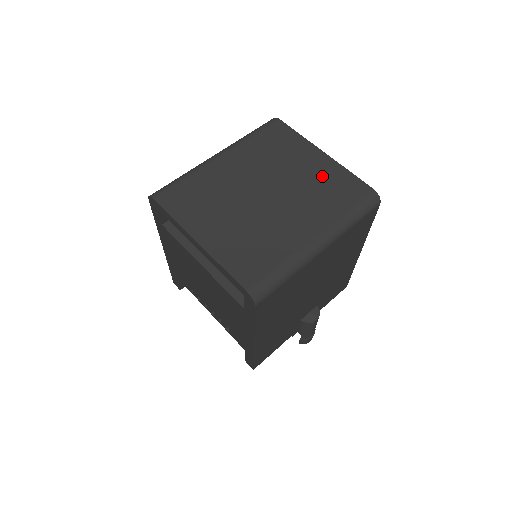
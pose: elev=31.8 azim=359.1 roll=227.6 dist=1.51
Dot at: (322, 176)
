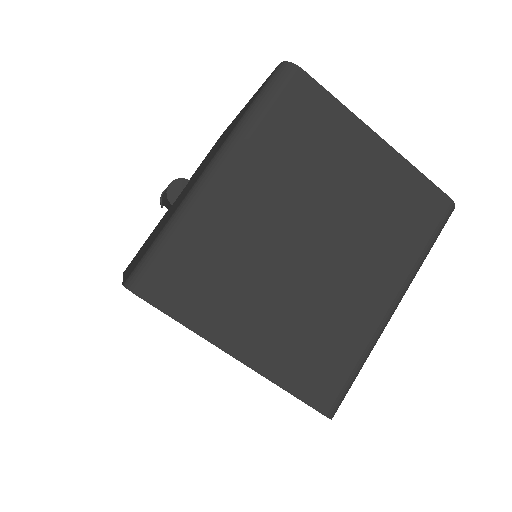
Dot at: (385, 189)
